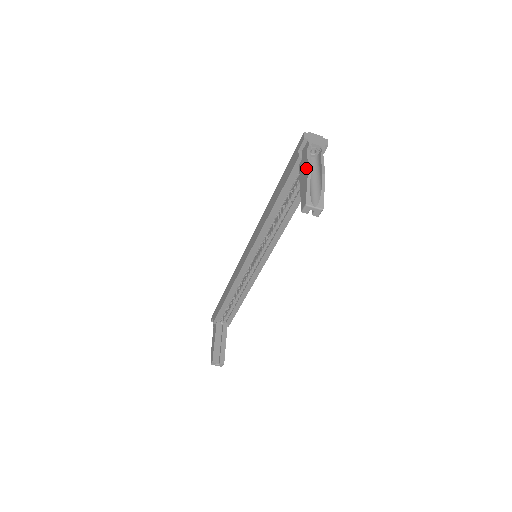
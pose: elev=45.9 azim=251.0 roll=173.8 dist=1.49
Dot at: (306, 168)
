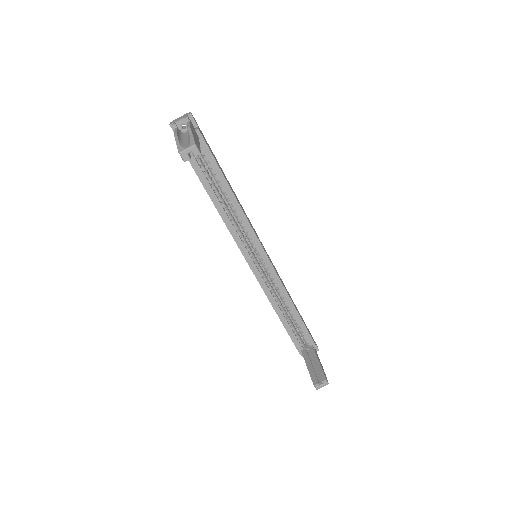
Dot at: occluded
